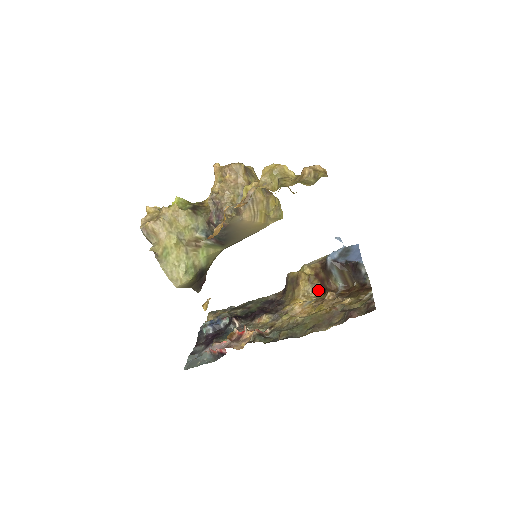
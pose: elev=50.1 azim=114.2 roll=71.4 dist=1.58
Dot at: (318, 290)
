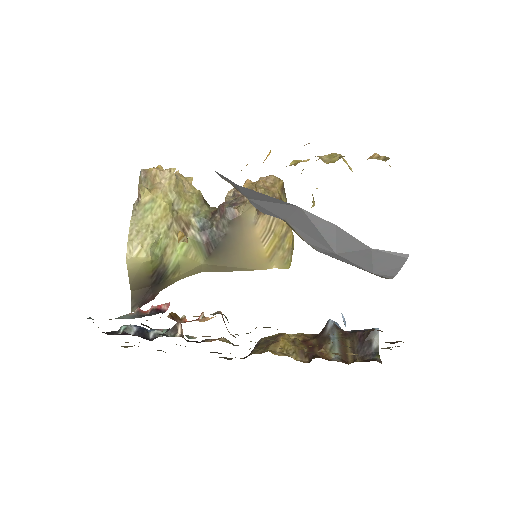
Dot at: (302, 356)
